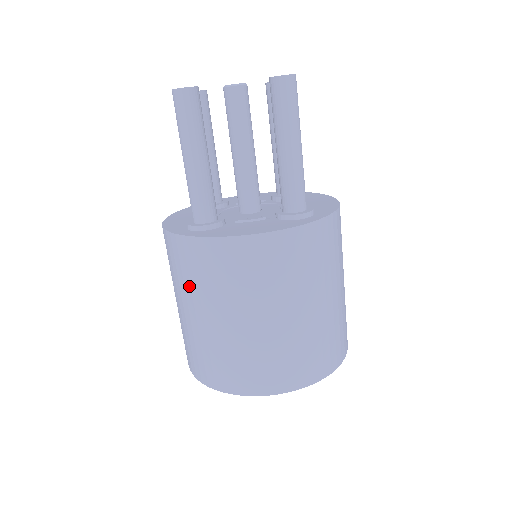
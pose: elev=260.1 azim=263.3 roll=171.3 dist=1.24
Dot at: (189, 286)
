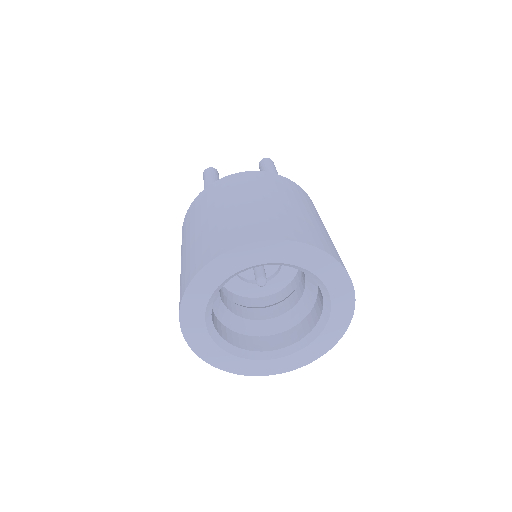
Dot at: (194, 220)
